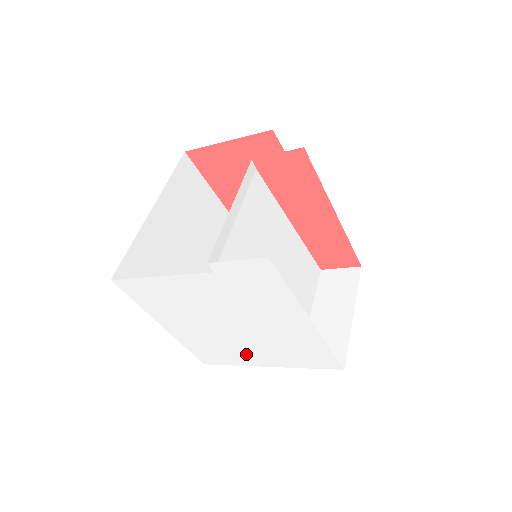
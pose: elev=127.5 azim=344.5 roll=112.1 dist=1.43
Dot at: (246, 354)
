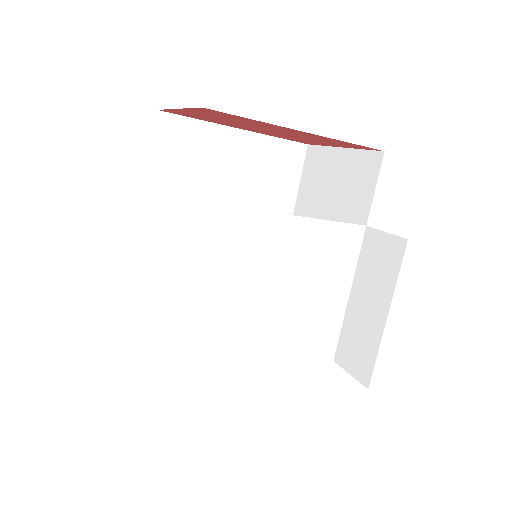
Dot at: occluded
